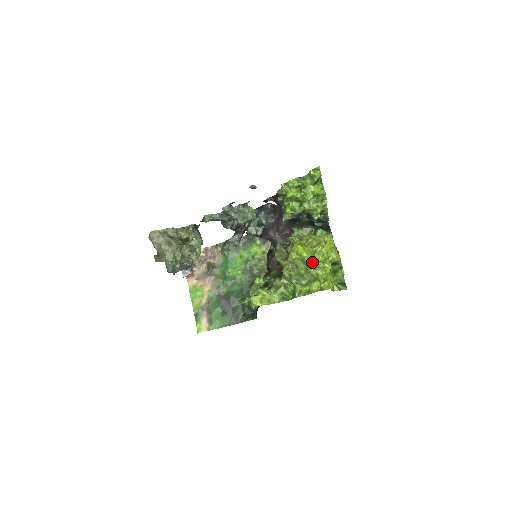
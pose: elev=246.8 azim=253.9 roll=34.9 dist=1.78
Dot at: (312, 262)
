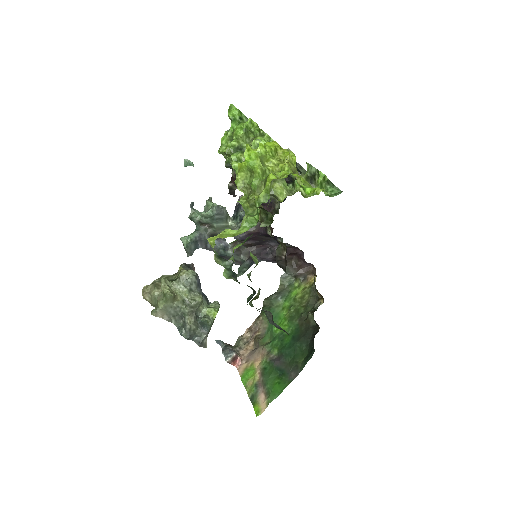
Dot at: (248, 158)
